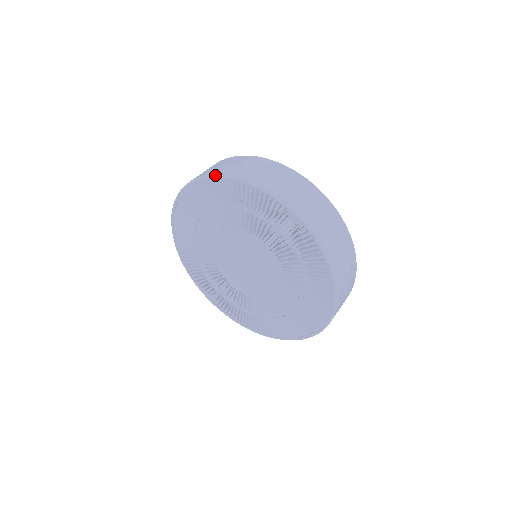
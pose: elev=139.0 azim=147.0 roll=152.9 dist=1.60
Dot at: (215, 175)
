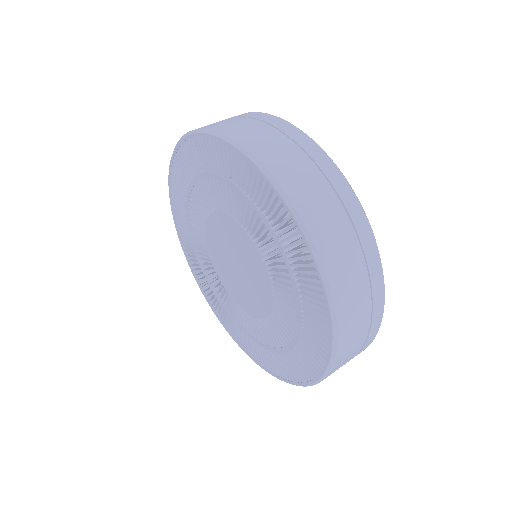
Dot at: (169, 185)
